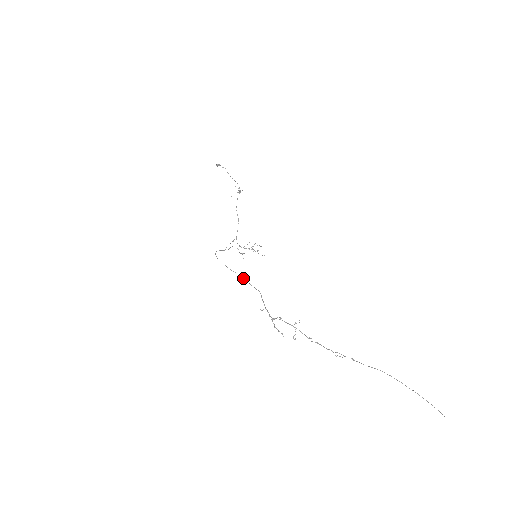
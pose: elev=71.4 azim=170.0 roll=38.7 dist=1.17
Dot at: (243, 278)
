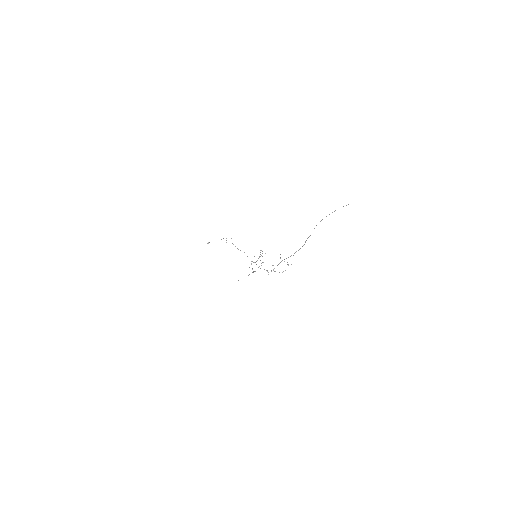
Dot at: occluded
